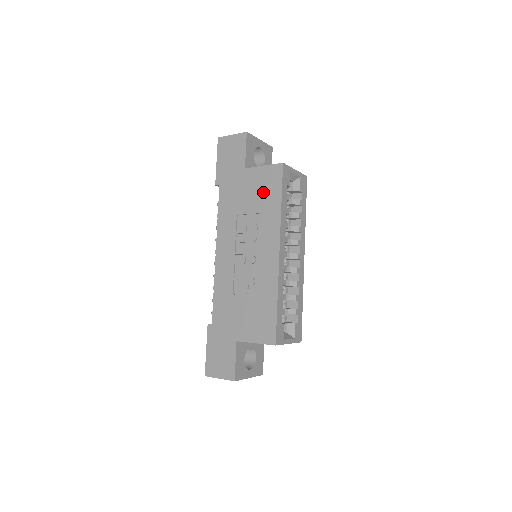
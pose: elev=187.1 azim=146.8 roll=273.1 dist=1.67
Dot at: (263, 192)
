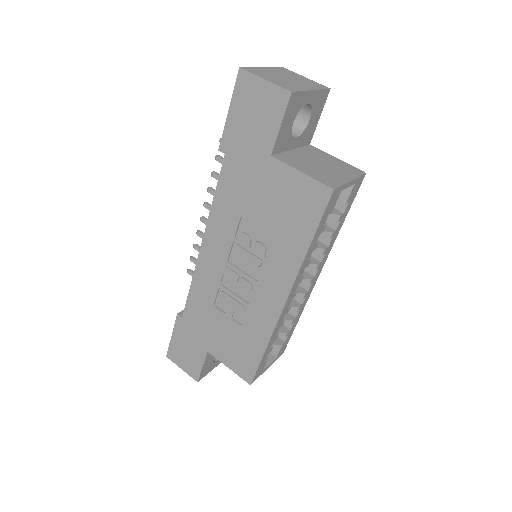
Dot at: (288, 212)
